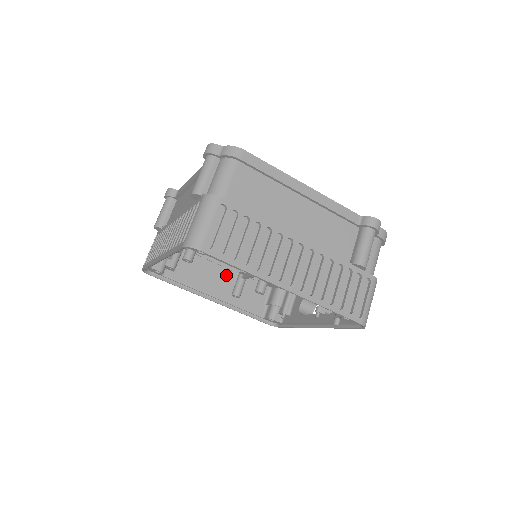
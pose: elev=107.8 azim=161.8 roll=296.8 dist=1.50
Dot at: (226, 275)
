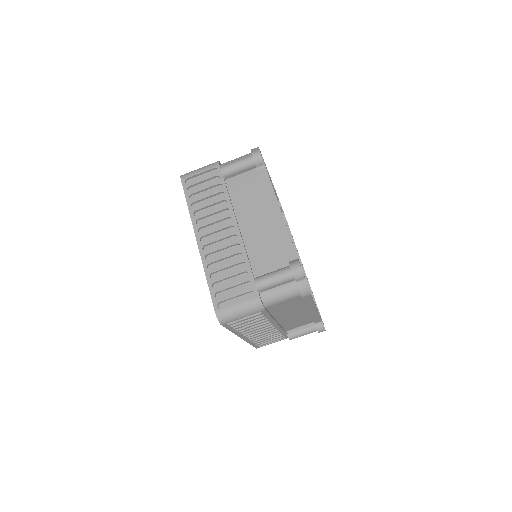
Dot at: occluded
